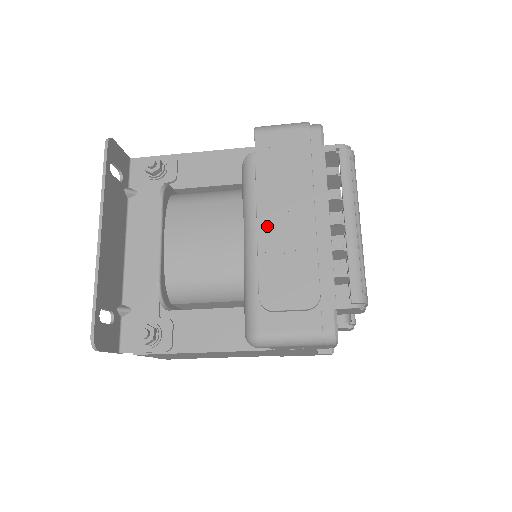
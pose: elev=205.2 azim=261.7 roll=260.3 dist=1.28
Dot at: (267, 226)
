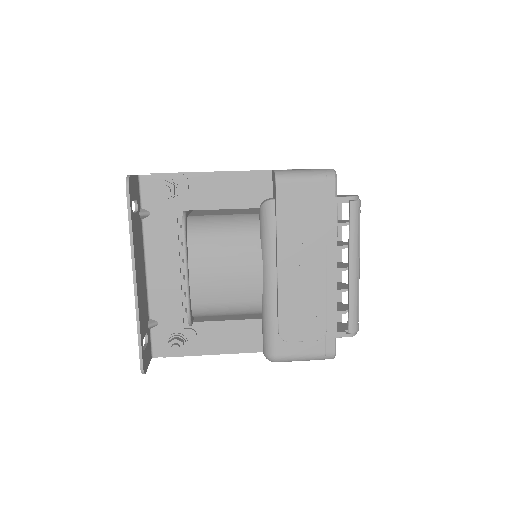
Dot at: (286, 273)
